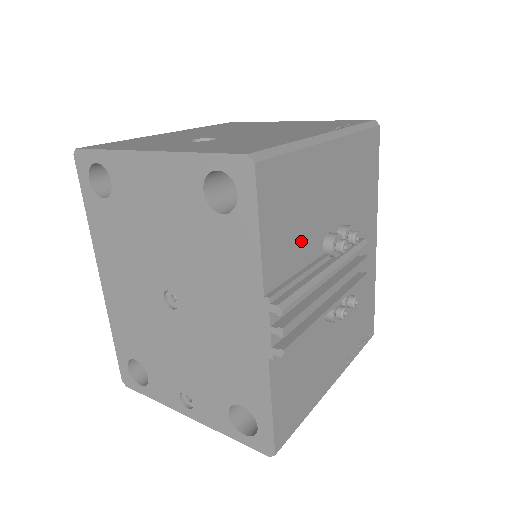
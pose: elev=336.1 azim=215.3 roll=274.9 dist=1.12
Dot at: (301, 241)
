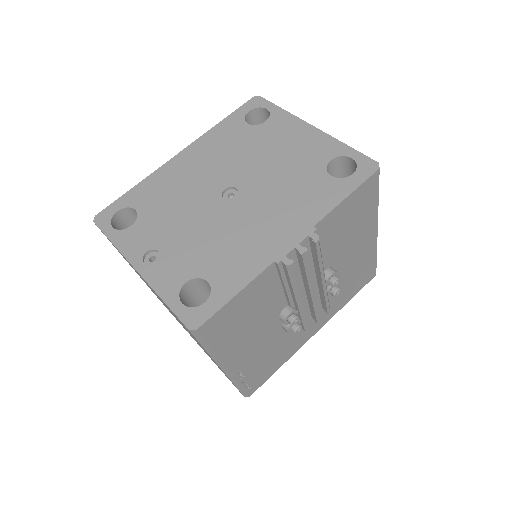
Dot at: (334, 242)
